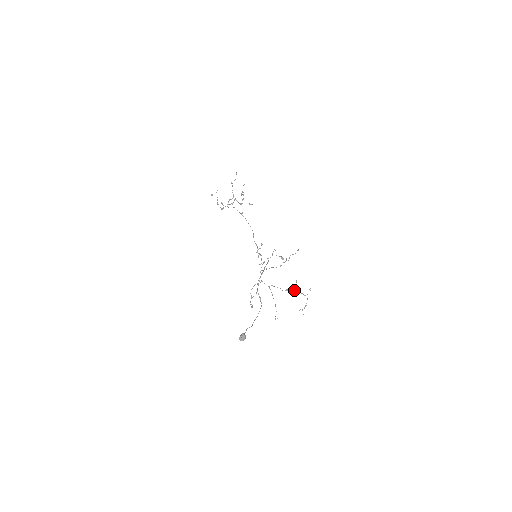
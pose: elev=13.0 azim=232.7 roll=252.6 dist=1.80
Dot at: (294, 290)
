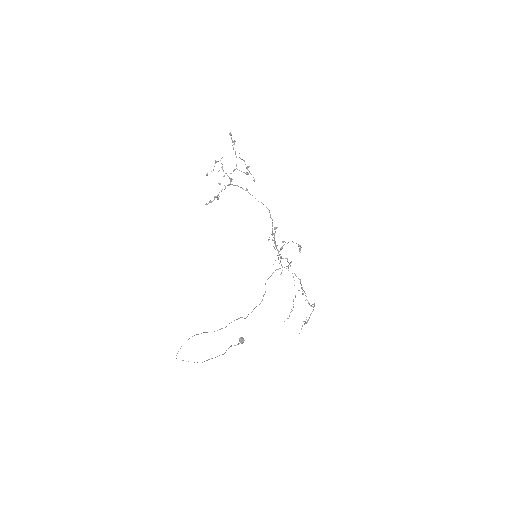
Dot at: (305, 293)
